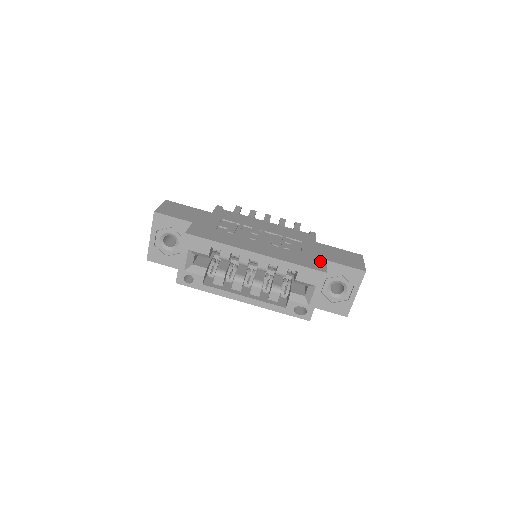
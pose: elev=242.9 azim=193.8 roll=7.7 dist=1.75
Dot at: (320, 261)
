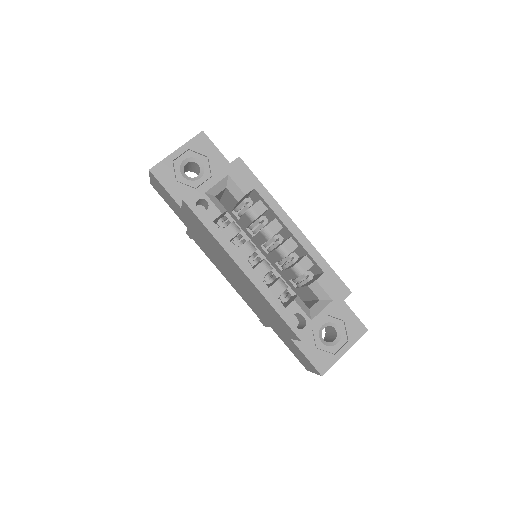
Dot at: occluded
